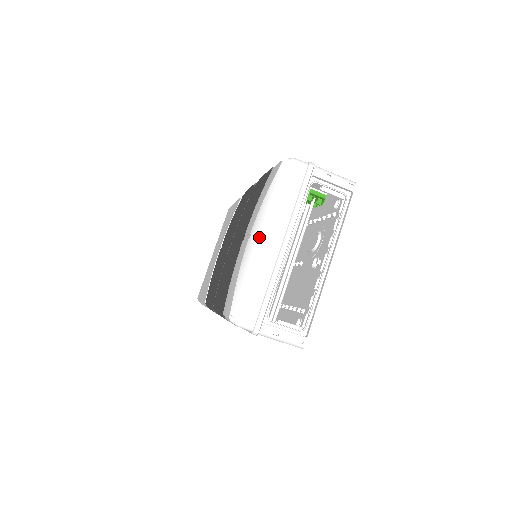
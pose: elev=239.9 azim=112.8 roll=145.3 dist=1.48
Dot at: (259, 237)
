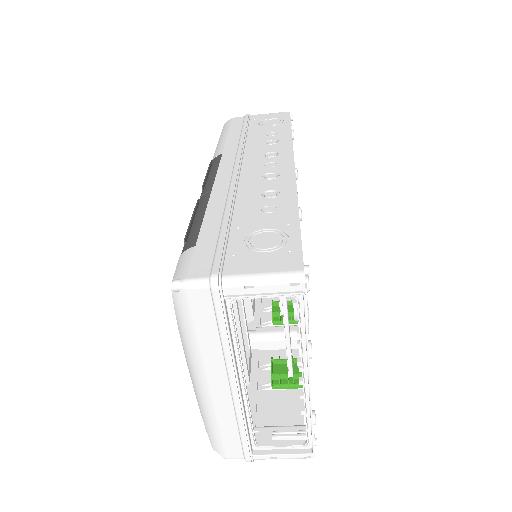
Dot at: (197, 383)
